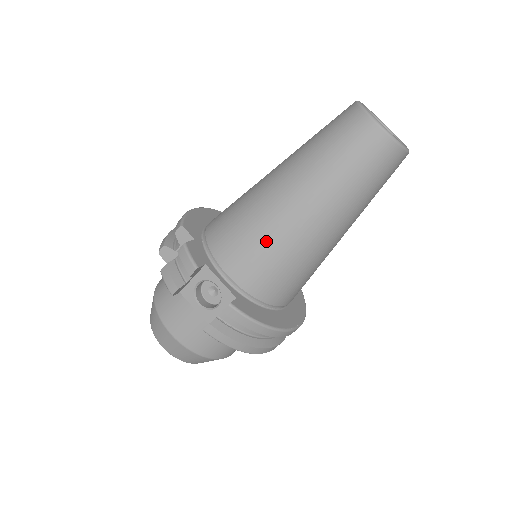
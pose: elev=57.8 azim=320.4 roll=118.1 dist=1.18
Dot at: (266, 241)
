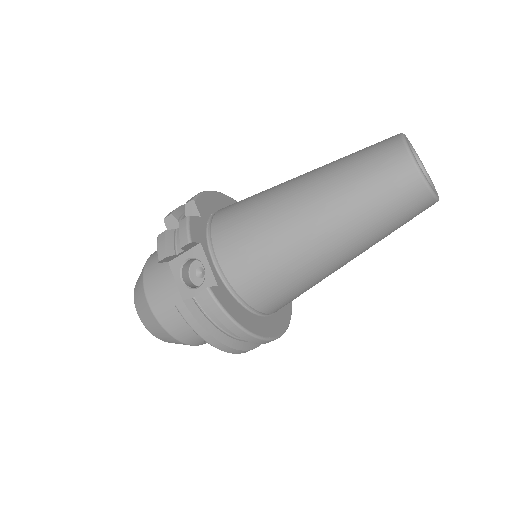
Dot at: (265, 240)
